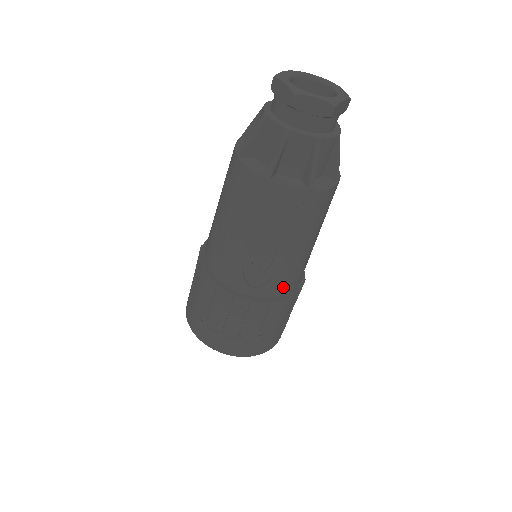
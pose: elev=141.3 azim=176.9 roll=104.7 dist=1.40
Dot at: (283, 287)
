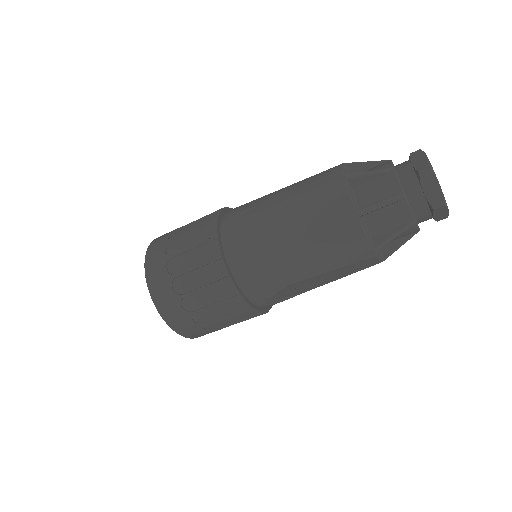
Dot at: occluded
